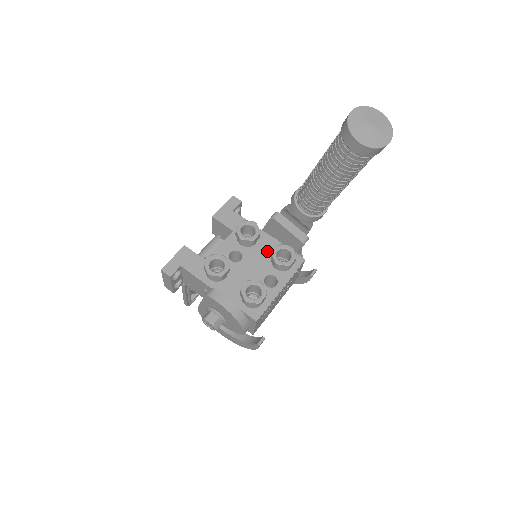
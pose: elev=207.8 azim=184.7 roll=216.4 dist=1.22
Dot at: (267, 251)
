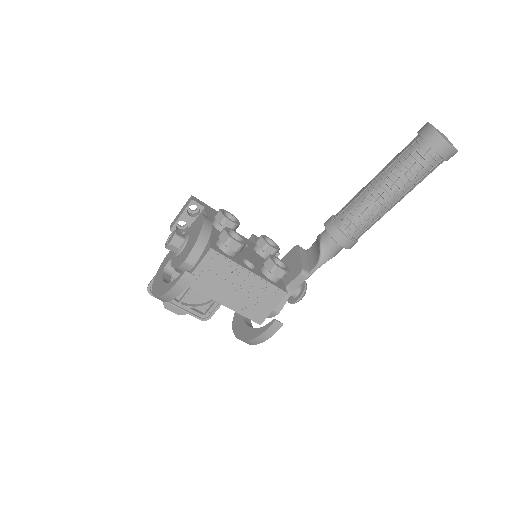
Dot at: occluded
